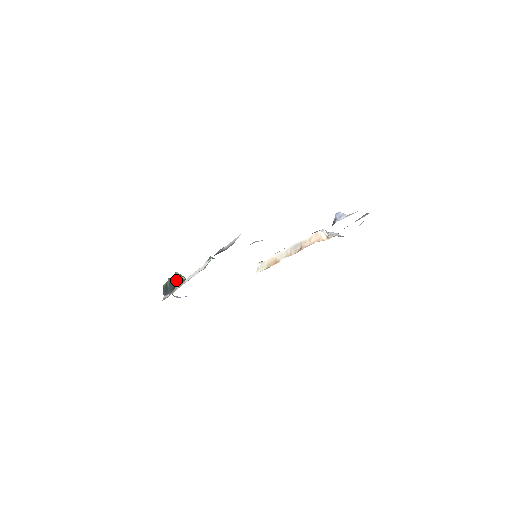
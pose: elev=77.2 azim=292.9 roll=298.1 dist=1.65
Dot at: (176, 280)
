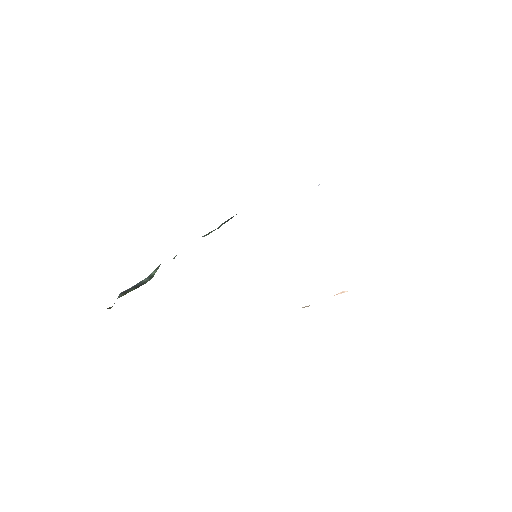
Dot at: occluded
